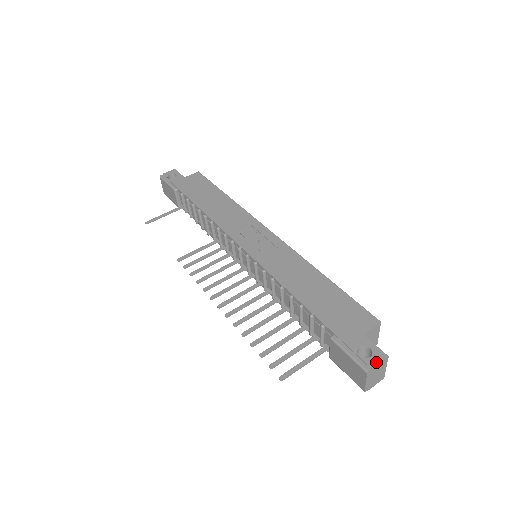
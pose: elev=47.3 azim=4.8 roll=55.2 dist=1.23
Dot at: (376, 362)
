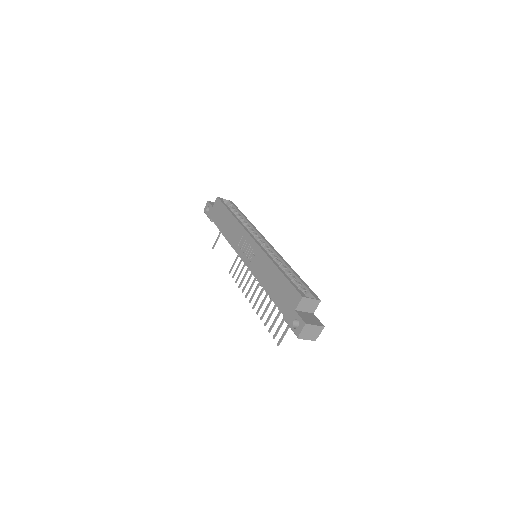
Dot at: (300, 330)
